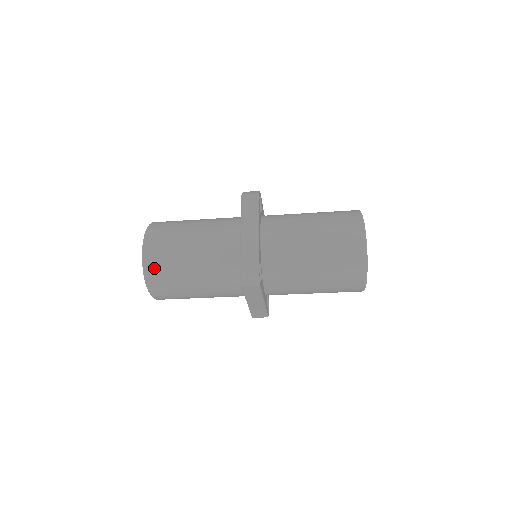
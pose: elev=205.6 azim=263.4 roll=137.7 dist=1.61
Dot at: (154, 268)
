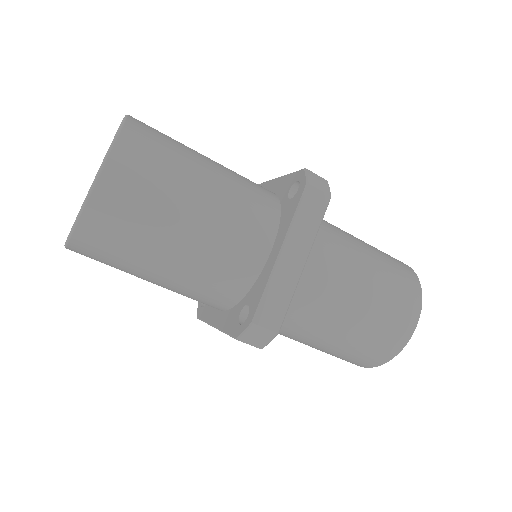
Dot at: (145, 129)
